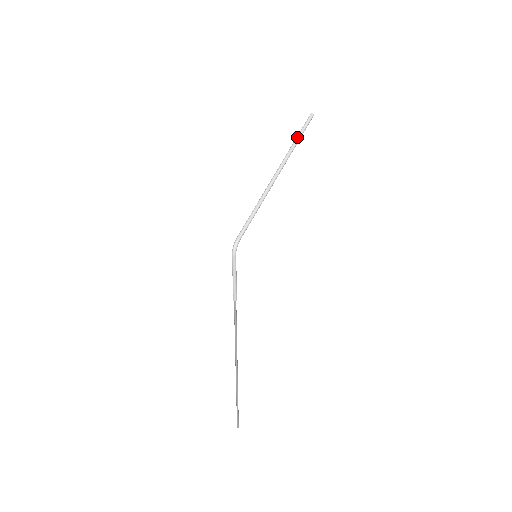
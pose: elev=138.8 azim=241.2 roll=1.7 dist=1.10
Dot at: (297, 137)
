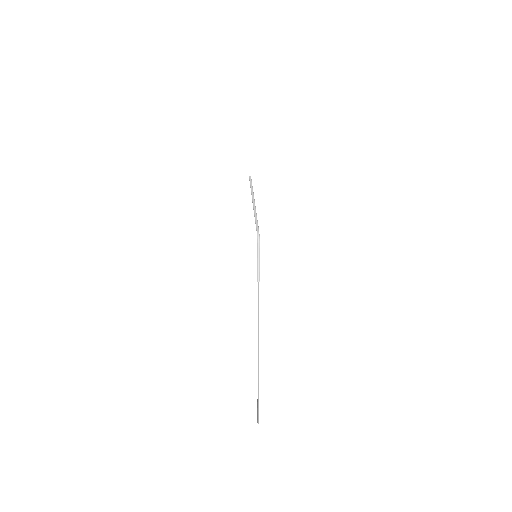
Dot at: (251, 186)
